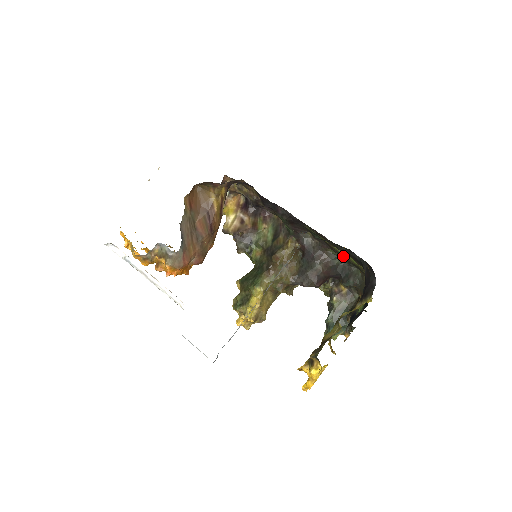
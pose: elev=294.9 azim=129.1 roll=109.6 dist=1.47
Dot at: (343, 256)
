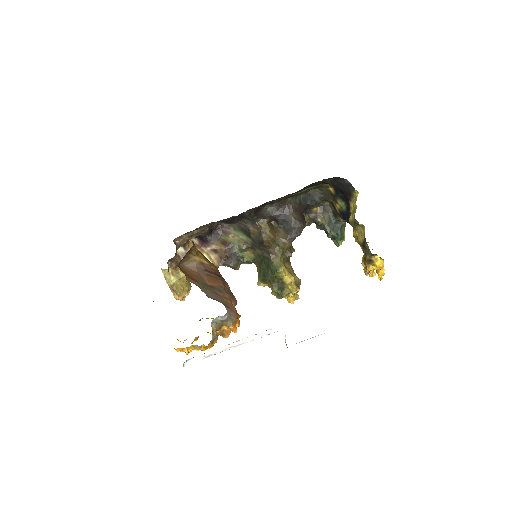
Dot at: (302, 192)
